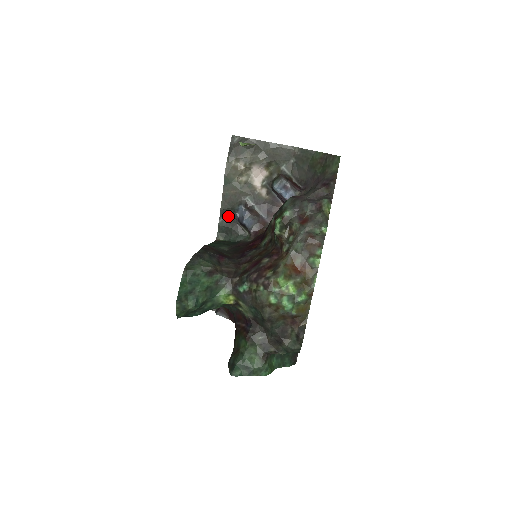
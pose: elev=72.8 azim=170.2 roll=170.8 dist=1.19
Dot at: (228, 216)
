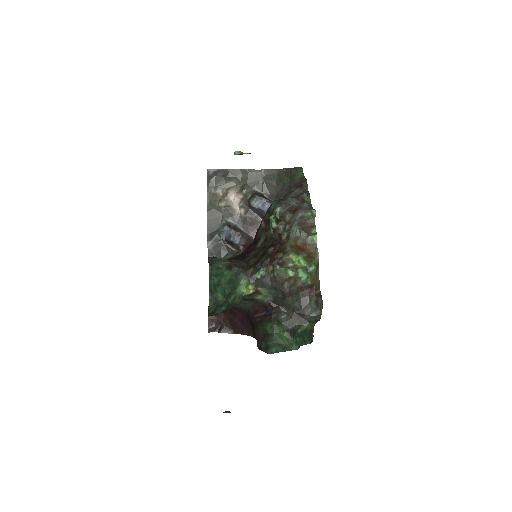
Dot at: (215, 239)
